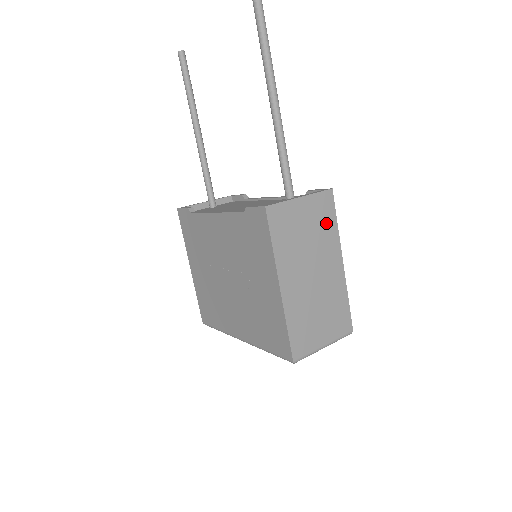
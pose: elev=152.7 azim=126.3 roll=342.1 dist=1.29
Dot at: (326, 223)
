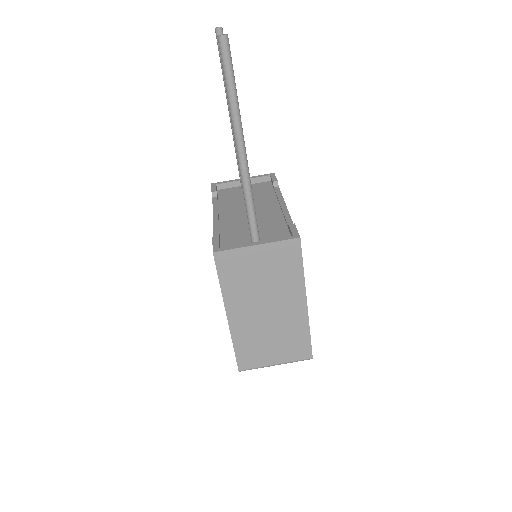
Dot at: (288, 268)
